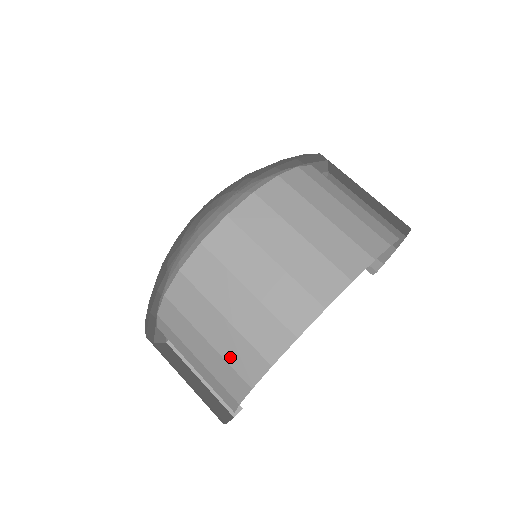
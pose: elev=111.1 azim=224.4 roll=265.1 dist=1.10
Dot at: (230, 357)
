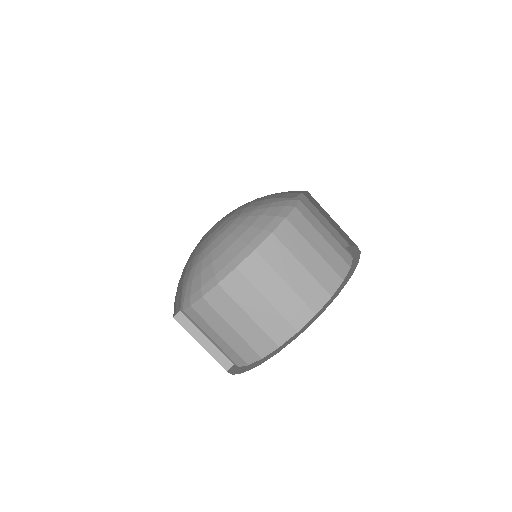
Dot at: (266, 327)
